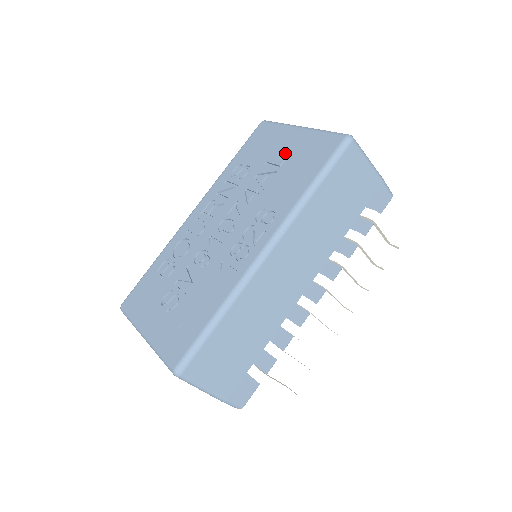
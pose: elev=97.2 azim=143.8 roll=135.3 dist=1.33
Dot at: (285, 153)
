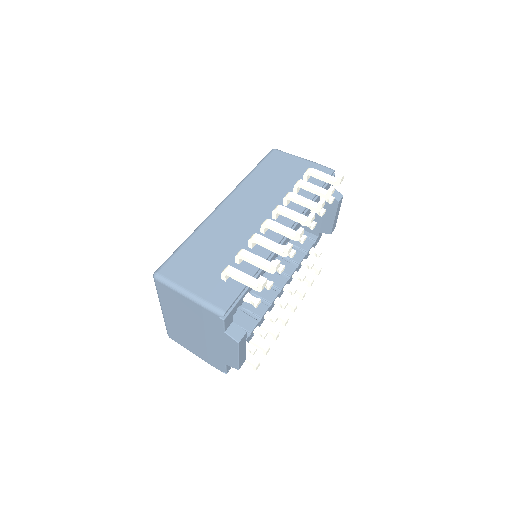
Dot at: occluded
